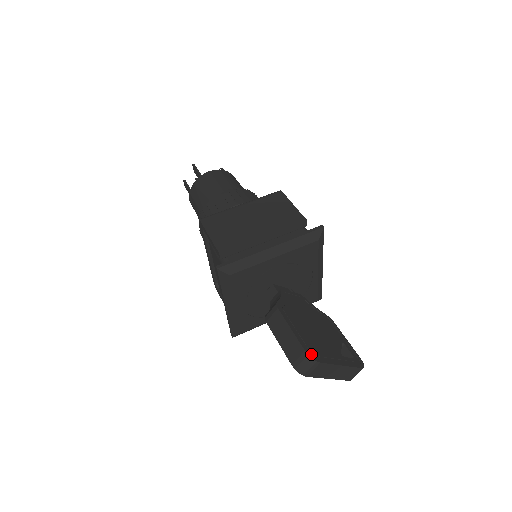
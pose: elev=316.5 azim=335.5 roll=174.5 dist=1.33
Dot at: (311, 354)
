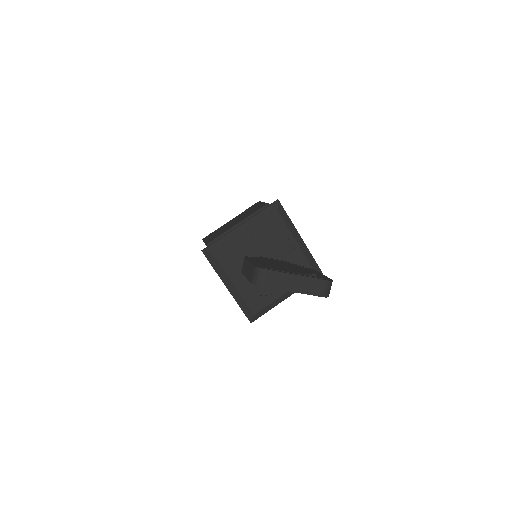
Dot at: (261, 268)
